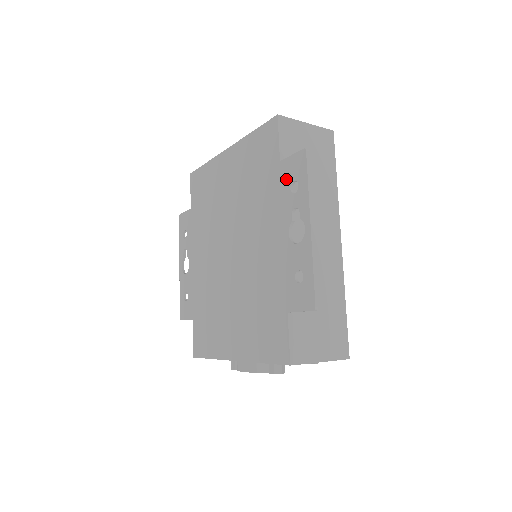
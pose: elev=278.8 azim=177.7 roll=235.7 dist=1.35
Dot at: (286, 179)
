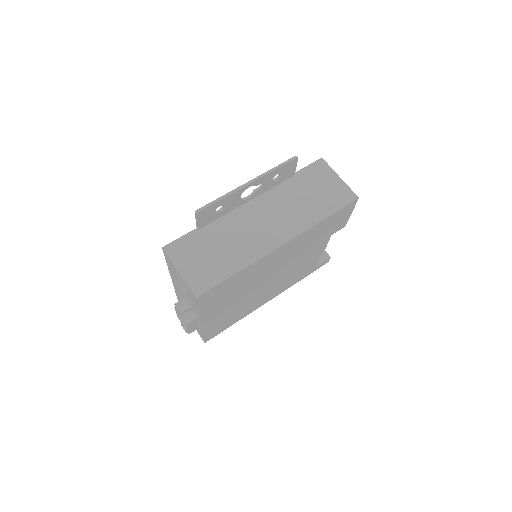
Dot at: (281, 177)
